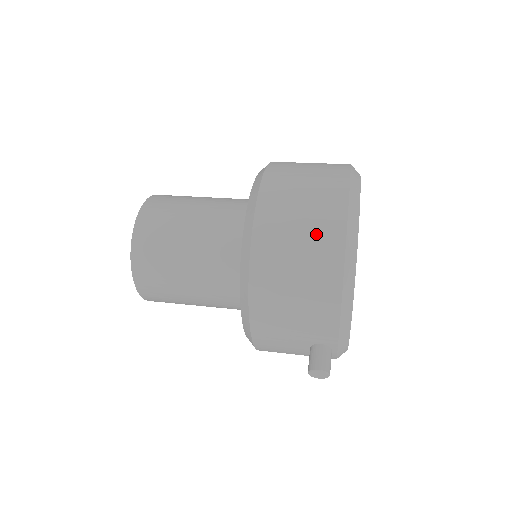
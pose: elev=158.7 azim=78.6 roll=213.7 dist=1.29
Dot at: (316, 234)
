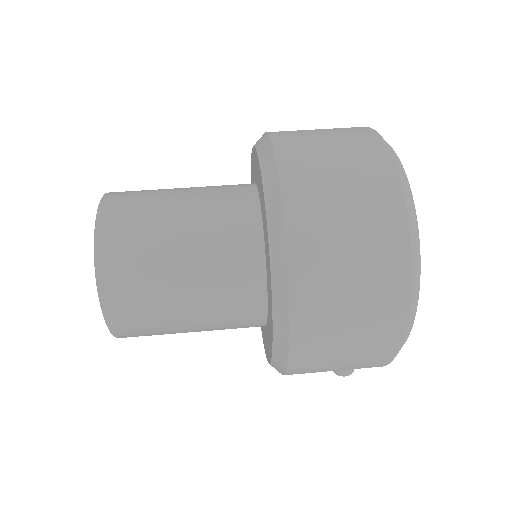
Dot at: (367, 346)
